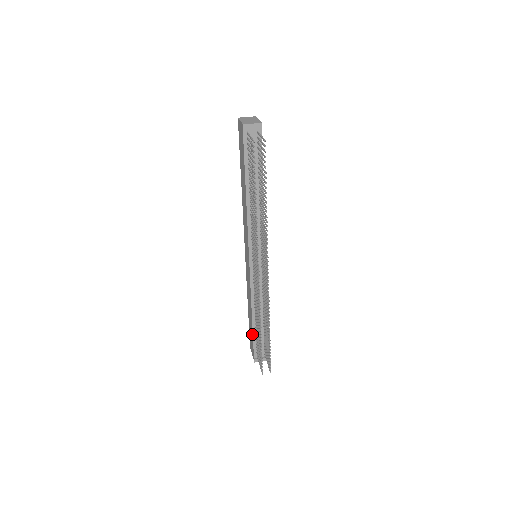
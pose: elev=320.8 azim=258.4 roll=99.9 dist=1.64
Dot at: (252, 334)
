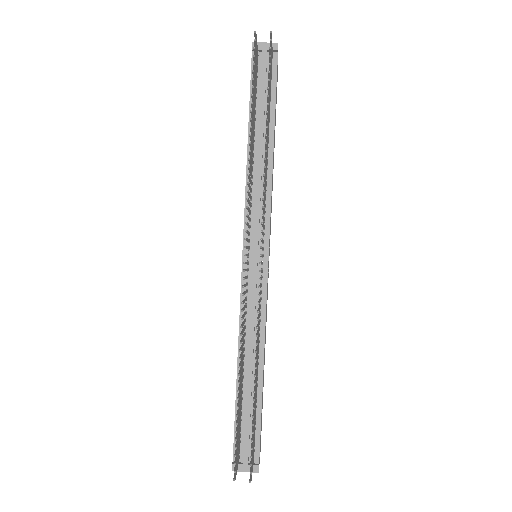
Dot at: (235, 407)
